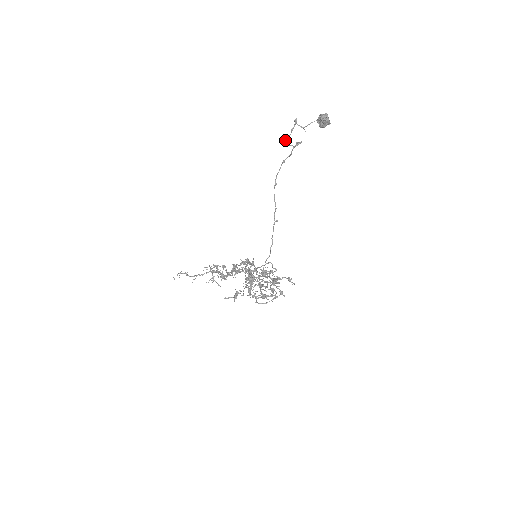
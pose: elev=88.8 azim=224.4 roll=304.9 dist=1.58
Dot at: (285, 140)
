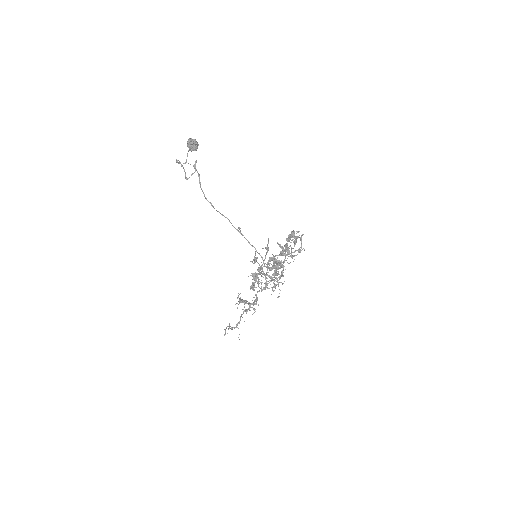
Dot at: (185, 177)
